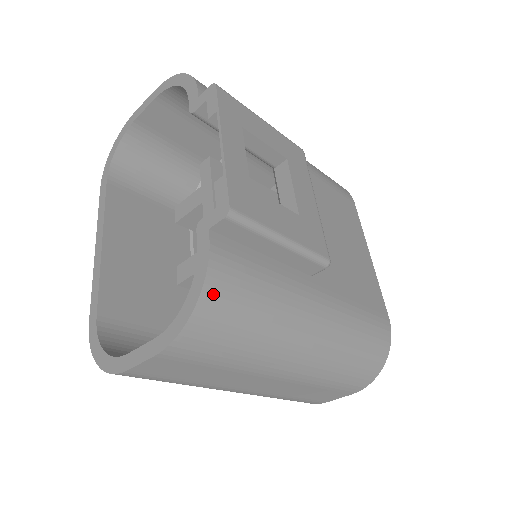
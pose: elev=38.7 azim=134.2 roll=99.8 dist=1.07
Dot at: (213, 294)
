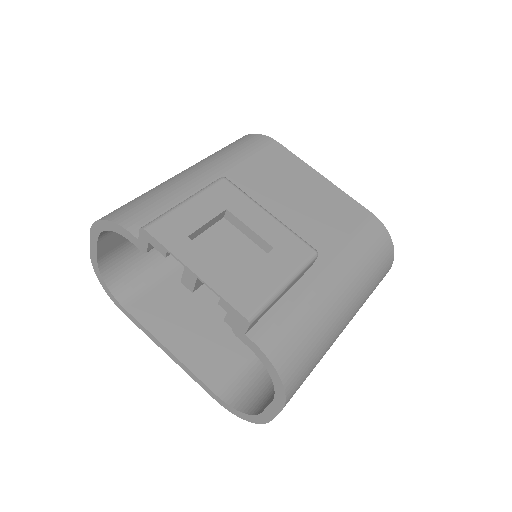
Dot at: (283, 364)
